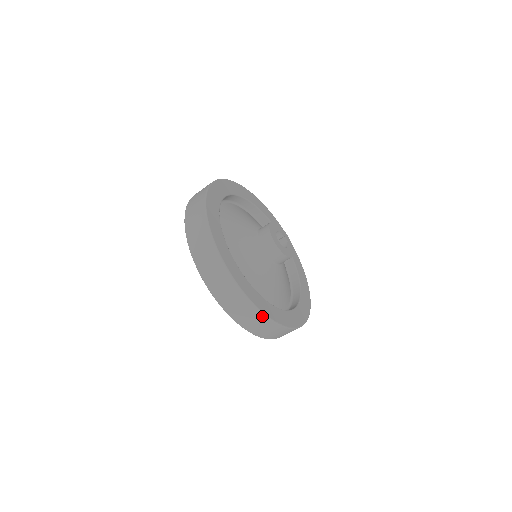
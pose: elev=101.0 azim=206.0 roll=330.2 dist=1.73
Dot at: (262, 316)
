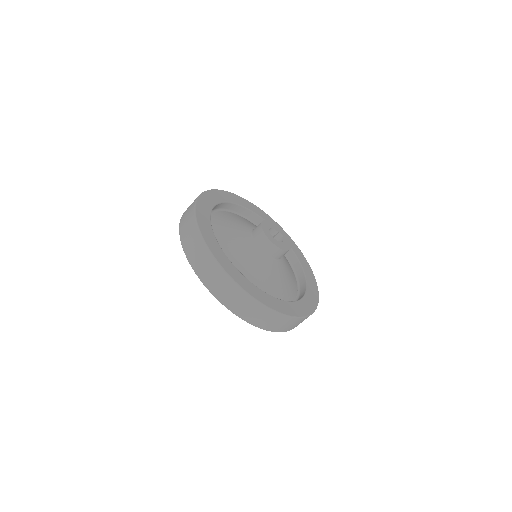
Dot at: (267, 310)
